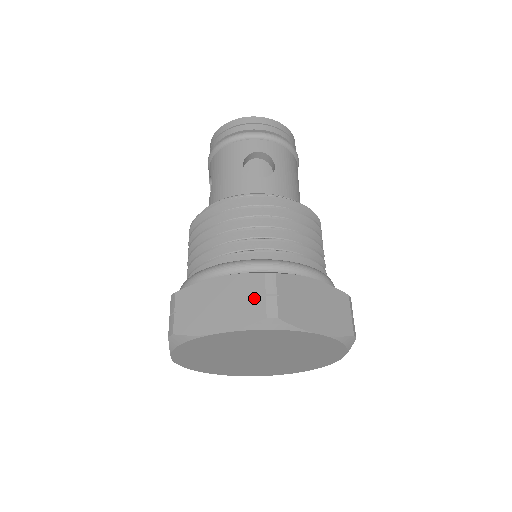
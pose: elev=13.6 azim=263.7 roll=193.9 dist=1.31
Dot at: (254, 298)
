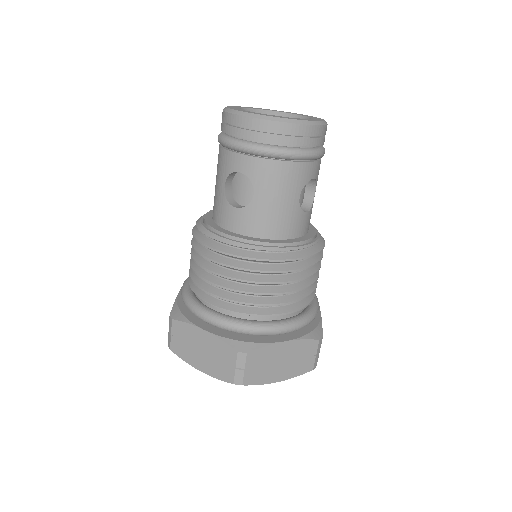
Dot at: (308, 357)
